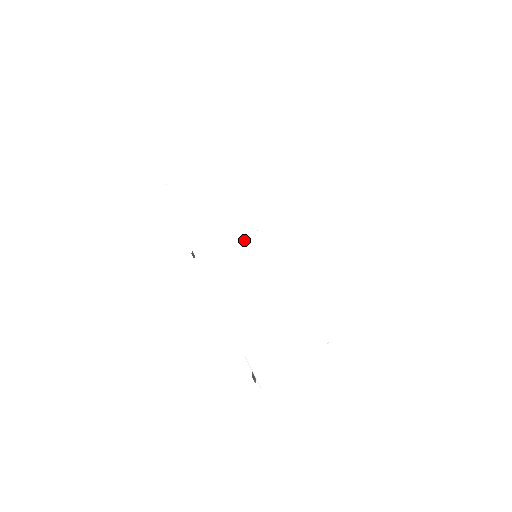
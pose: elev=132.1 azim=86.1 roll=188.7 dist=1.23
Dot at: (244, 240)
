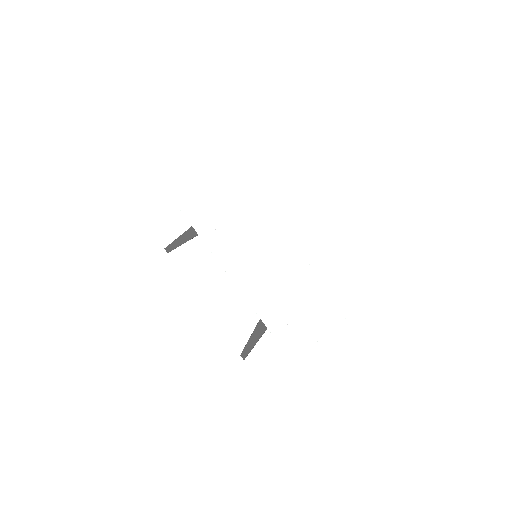
Dot at: (248, 242)
